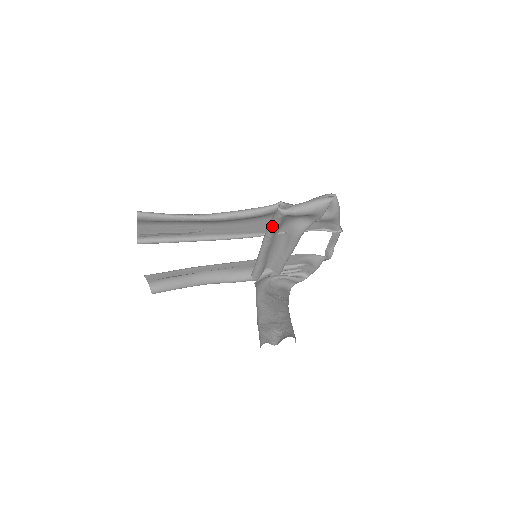
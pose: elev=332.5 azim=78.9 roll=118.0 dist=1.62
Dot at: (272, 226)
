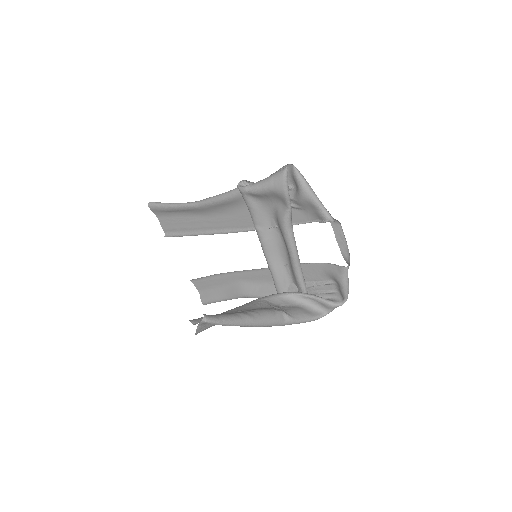
Dot at: (250, 213)
